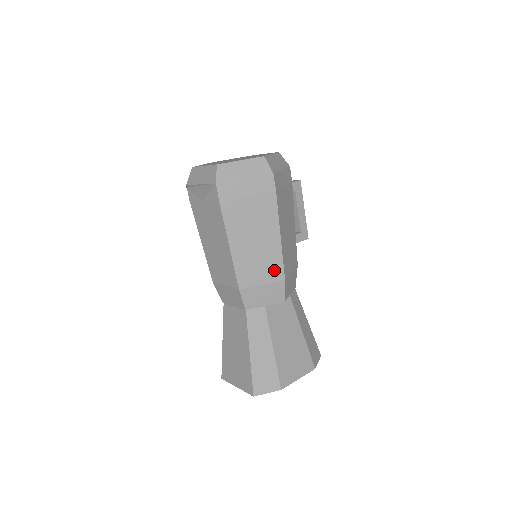
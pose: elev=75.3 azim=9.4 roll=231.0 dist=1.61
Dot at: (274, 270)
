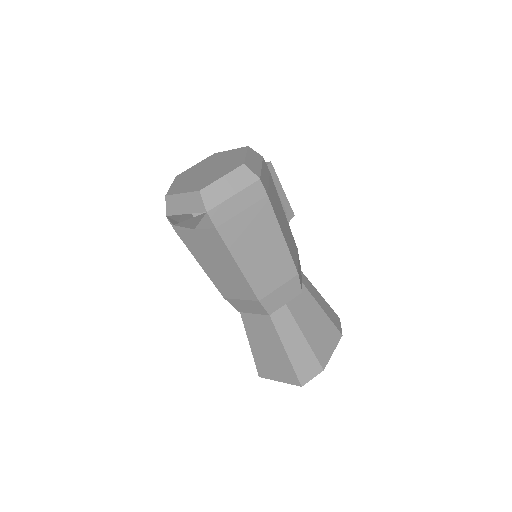
Dot at: (286, 270)
